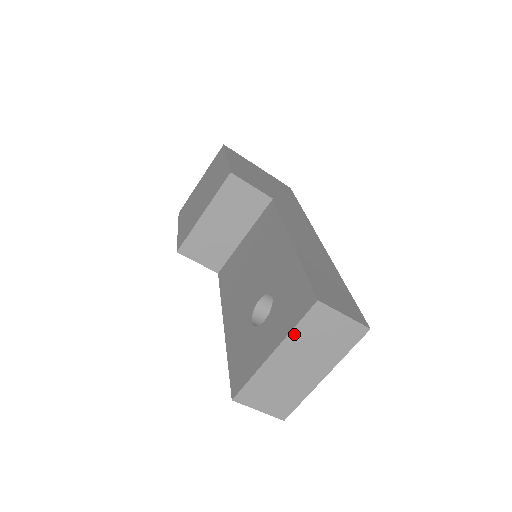
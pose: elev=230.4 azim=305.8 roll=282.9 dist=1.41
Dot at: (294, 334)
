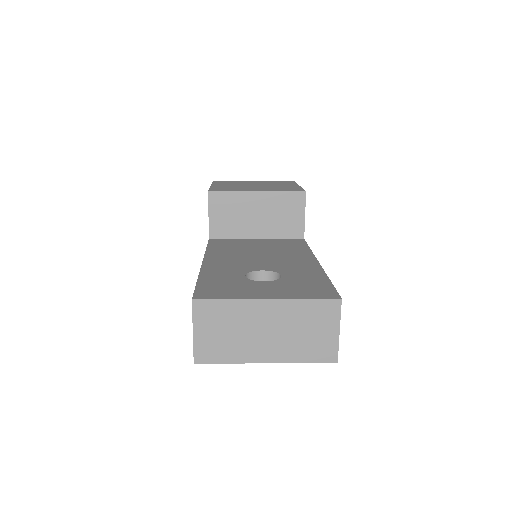
Dot at: (297, 303)
